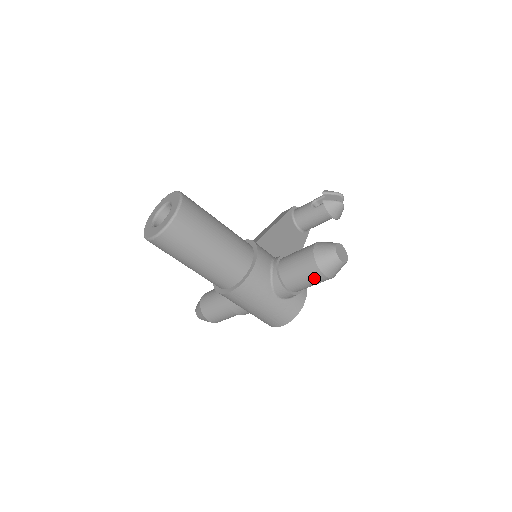
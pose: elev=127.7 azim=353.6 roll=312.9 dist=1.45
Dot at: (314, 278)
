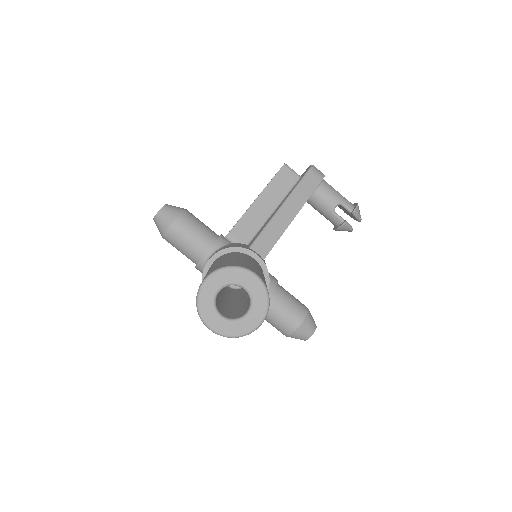
Dot at: (278, 329)
